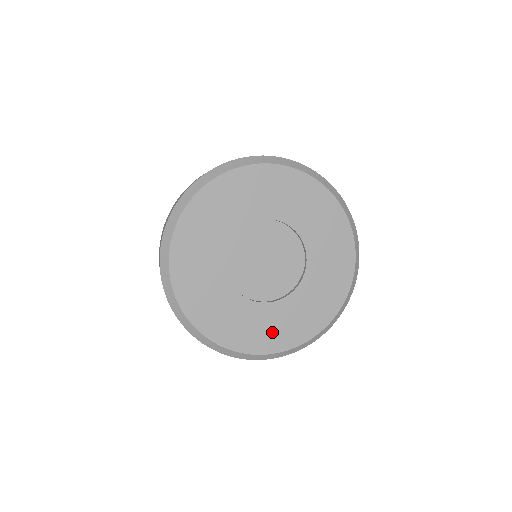
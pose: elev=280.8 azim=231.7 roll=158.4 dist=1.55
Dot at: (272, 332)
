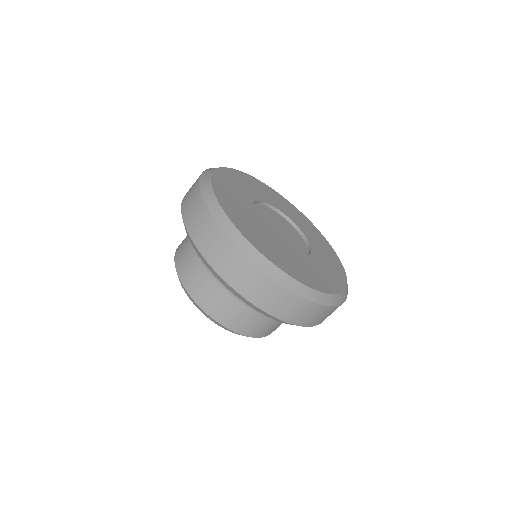
Dot at: (329, 276)
